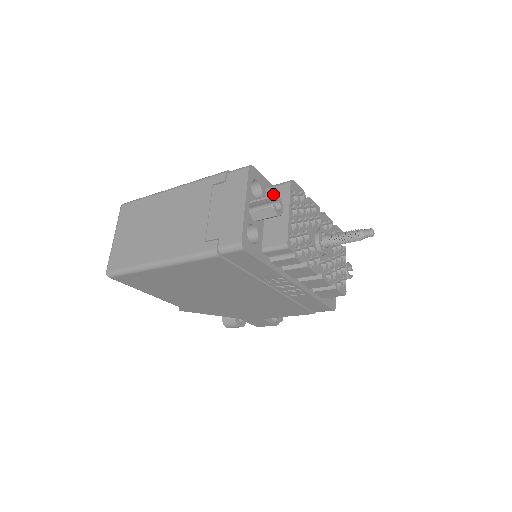
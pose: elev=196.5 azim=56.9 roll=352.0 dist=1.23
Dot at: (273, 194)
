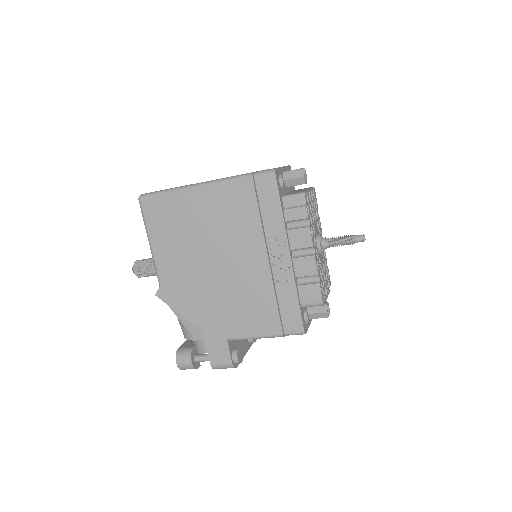
Dot at: (298, 189)
